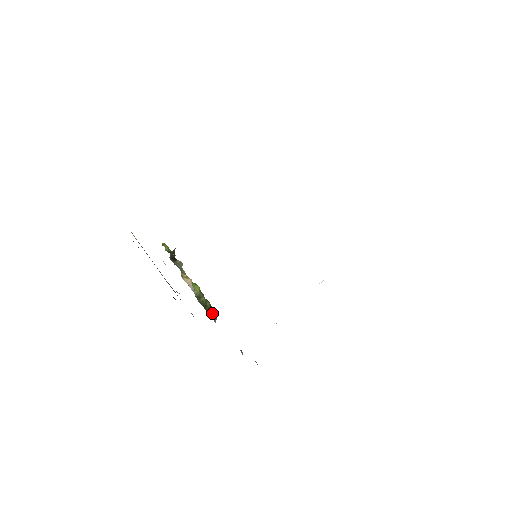
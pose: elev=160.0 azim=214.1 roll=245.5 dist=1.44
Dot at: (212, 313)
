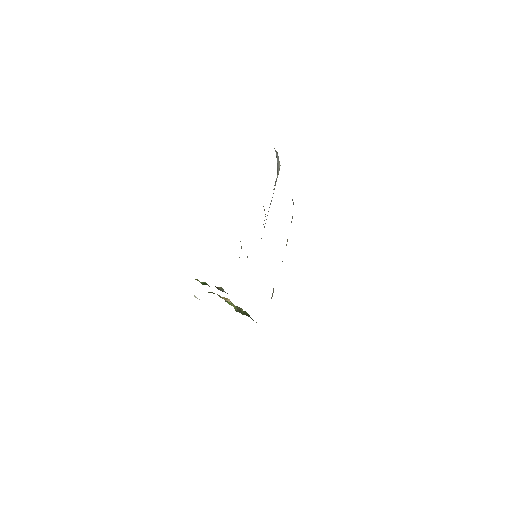
Dot at: (251, 318)
